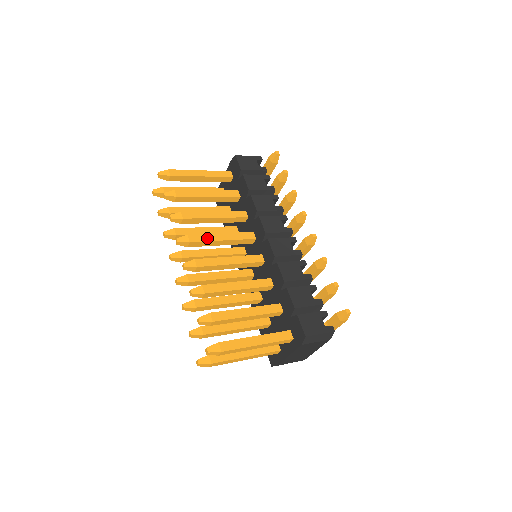
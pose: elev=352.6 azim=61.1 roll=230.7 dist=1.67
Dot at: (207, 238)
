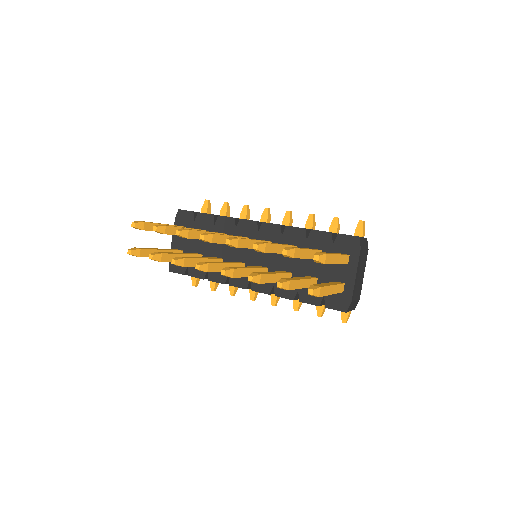
Dot at: (220, 234)
